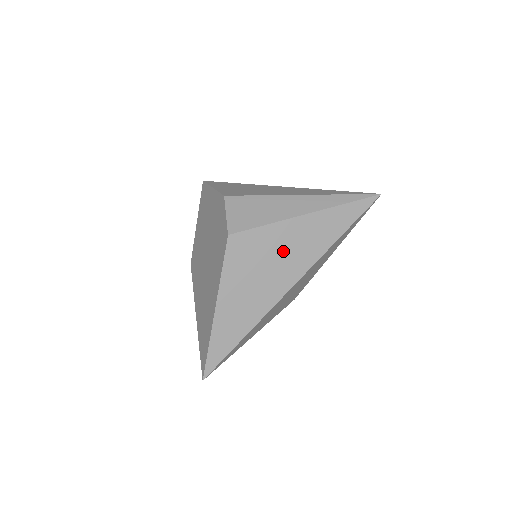
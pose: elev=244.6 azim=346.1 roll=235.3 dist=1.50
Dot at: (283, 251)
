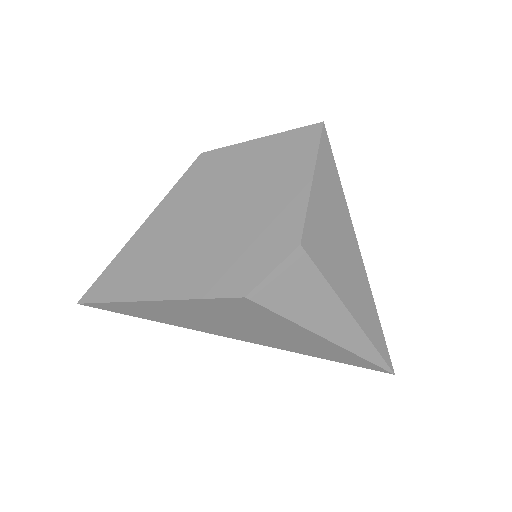
Dot at: (270, 332)
